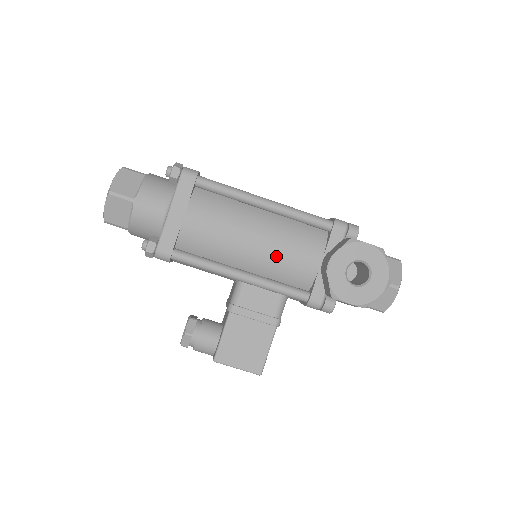
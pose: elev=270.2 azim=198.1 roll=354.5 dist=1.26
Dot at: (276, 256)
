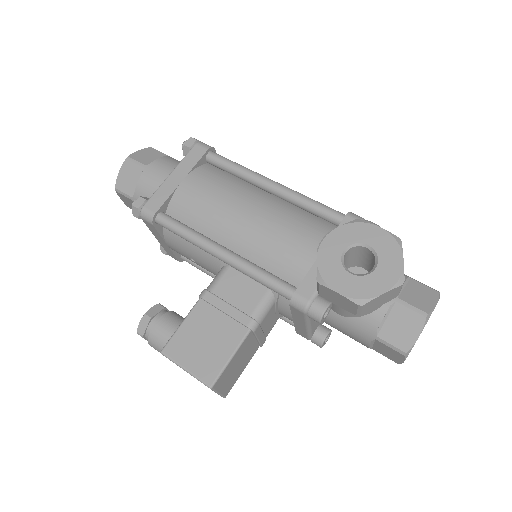
Dot at: (267, 236)
